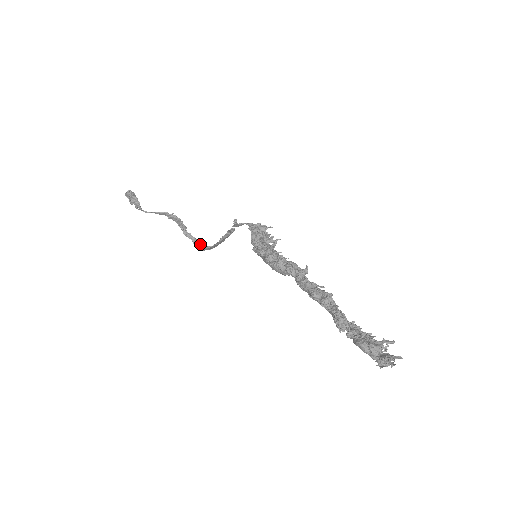
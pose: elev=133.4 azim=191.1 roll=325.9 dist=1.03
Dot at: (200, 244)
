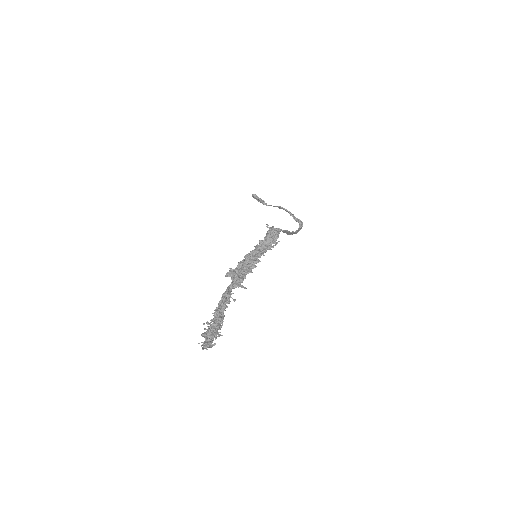
Dot at: (301, 227)
